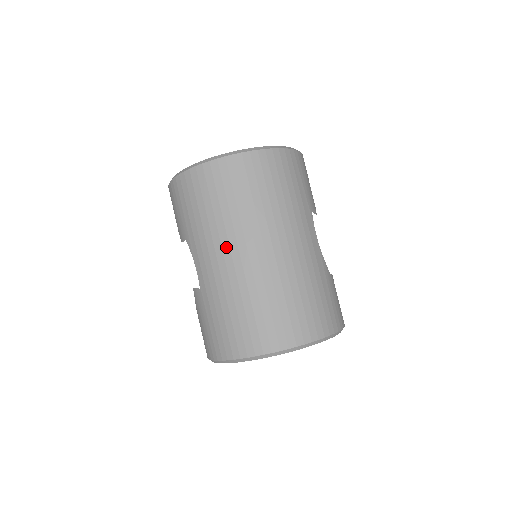
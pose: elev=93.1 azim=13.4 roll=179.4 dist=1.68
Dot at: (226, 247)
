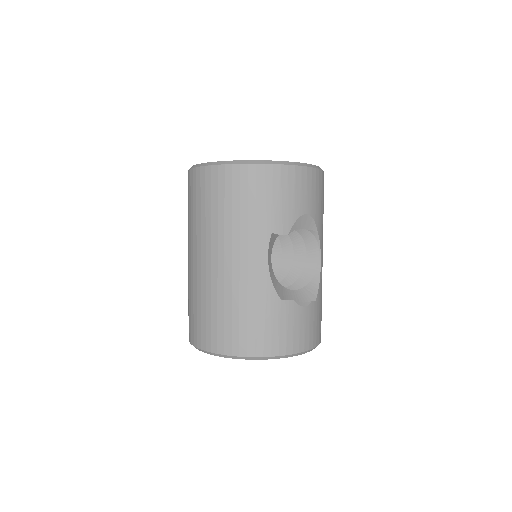
Dot at: (190, 247)
